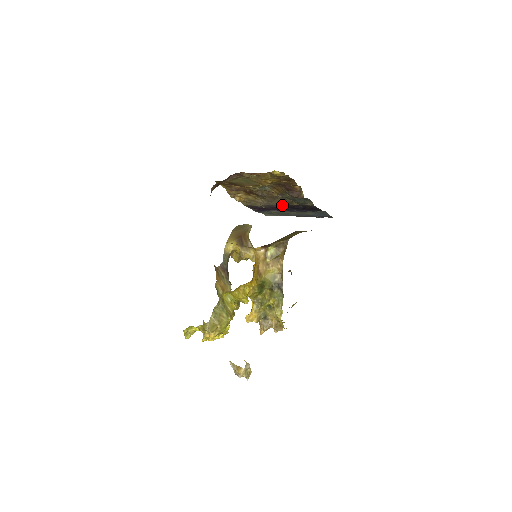
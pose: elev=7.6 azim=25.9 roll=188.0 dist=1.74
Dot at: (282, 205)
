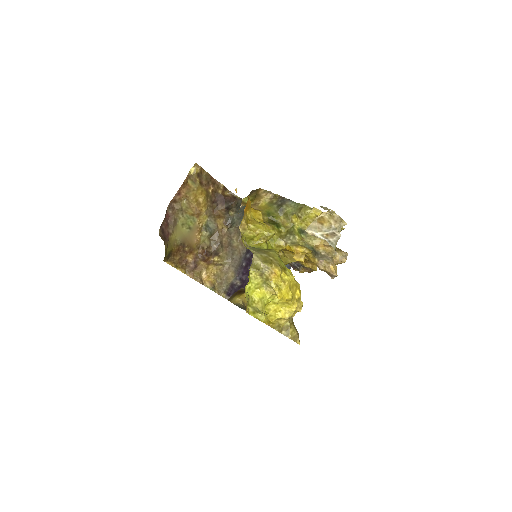
Dot at: (245, 250)
